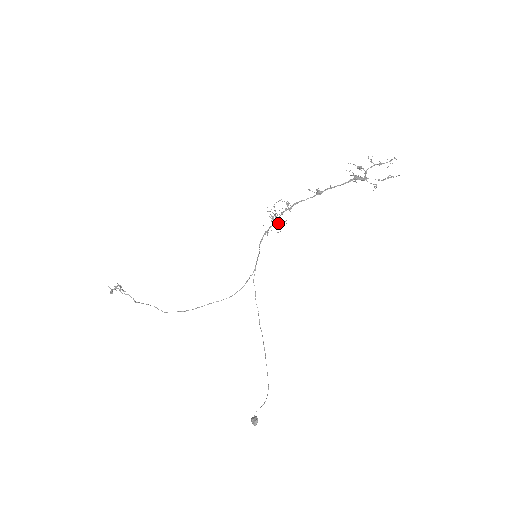
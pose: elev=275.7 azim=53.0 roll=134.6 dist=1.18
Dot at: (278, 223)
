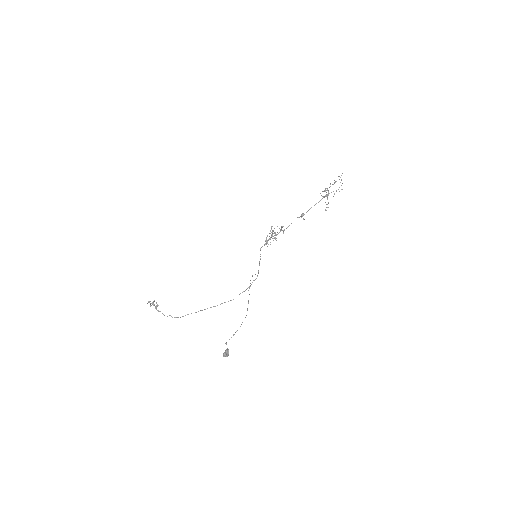
Dot at: occluded
